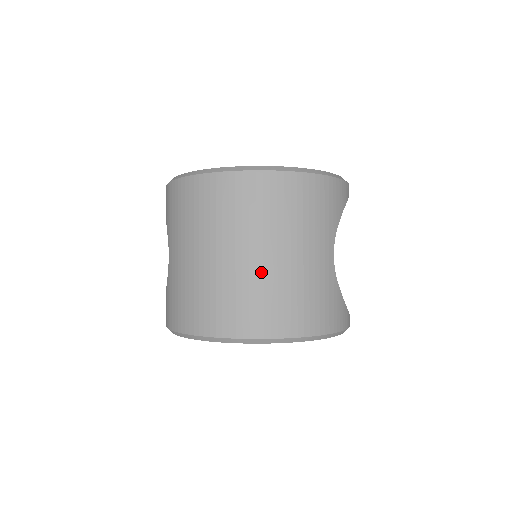
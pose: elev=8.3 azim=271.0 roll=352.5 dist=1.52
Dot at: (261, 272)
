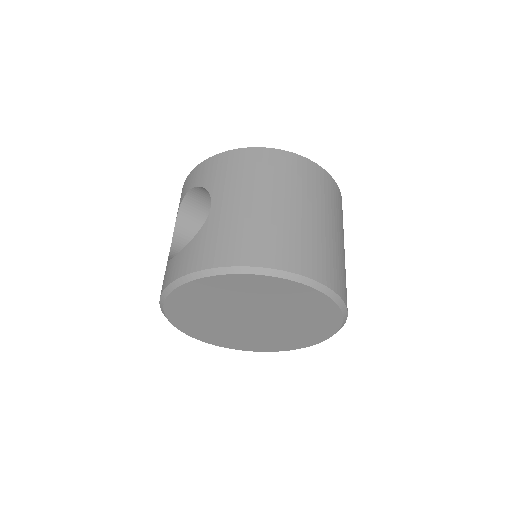
Dot at: (320, 231)
